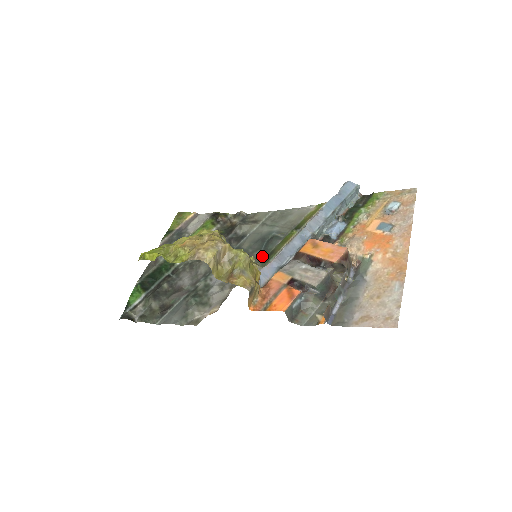
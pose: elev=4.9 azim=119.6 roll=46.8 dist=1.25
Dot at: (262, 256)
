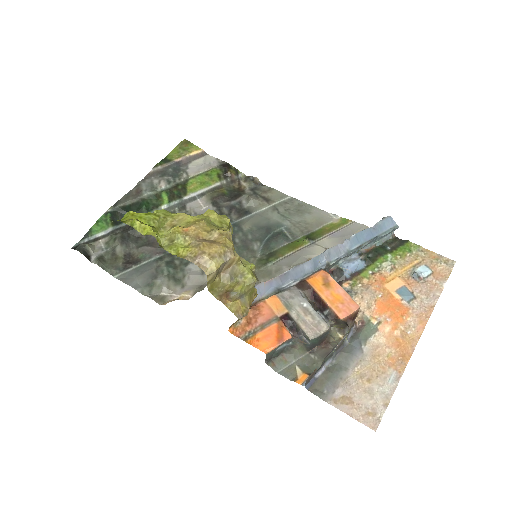
Dot at: (260, 252)
